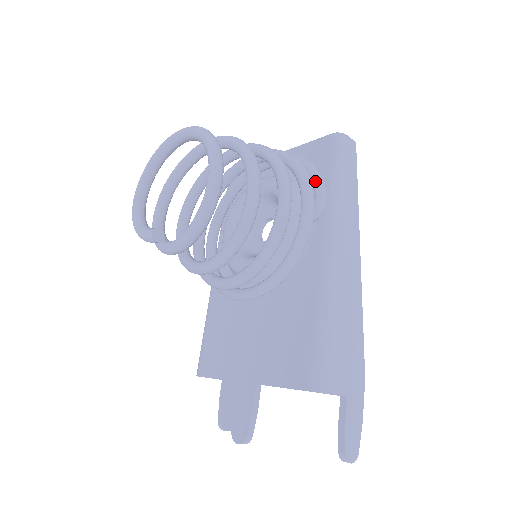
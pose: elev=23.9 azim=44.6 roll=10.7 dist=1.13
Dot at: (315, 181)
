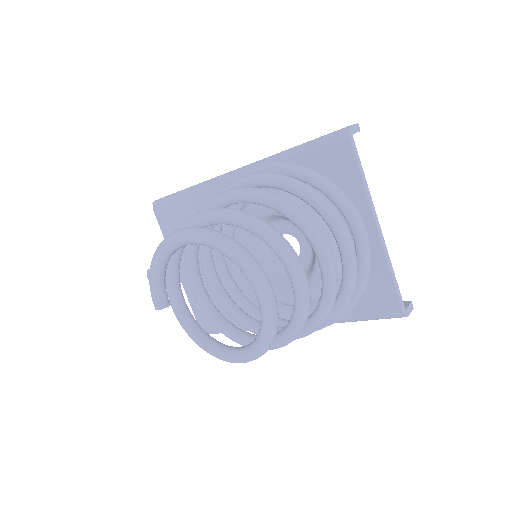
Dot at: occluded
